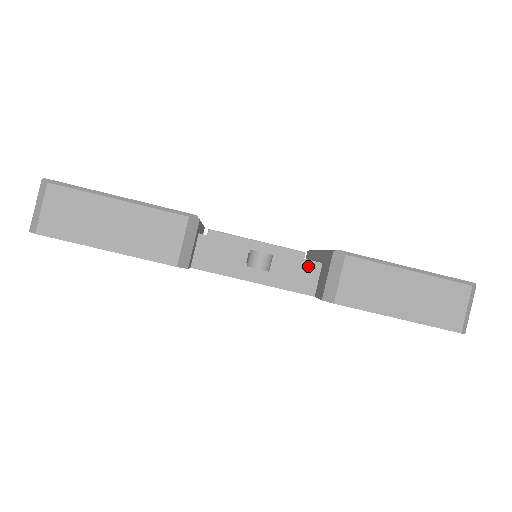
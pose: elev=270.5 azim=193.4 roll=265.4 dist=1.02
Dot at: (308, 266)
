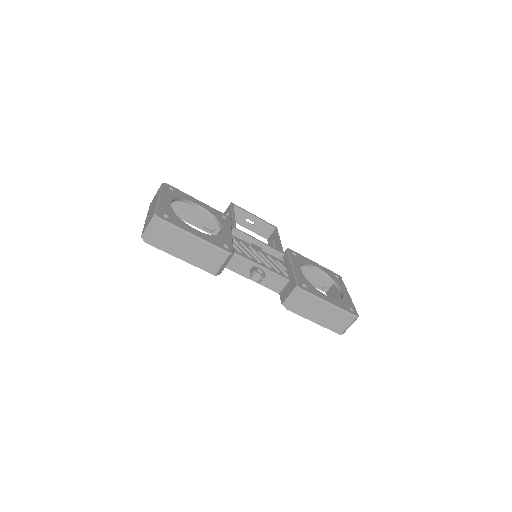
Dot at: (282, 280)
